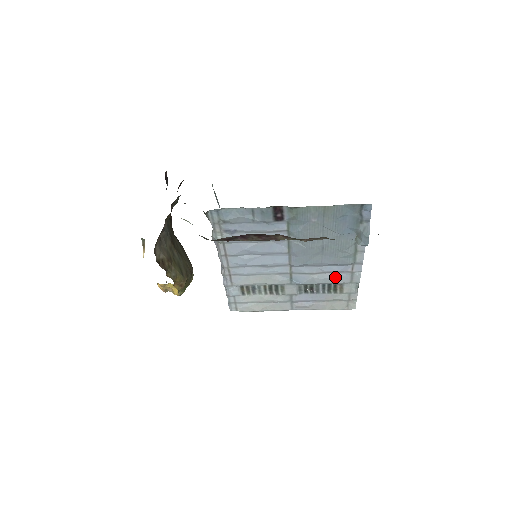
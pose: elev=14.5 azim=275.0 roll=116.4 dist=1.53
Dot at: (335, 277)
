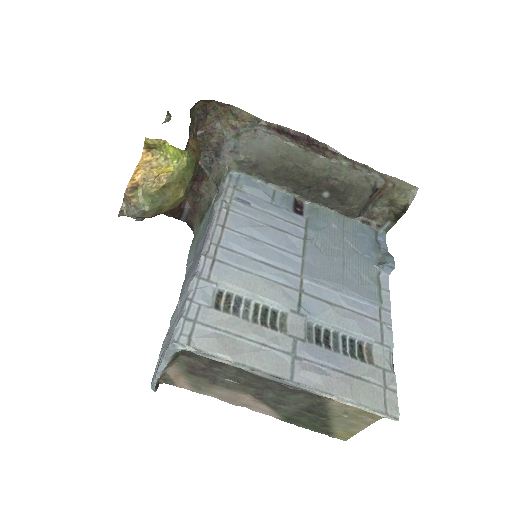
Dot at: (360, 322)
